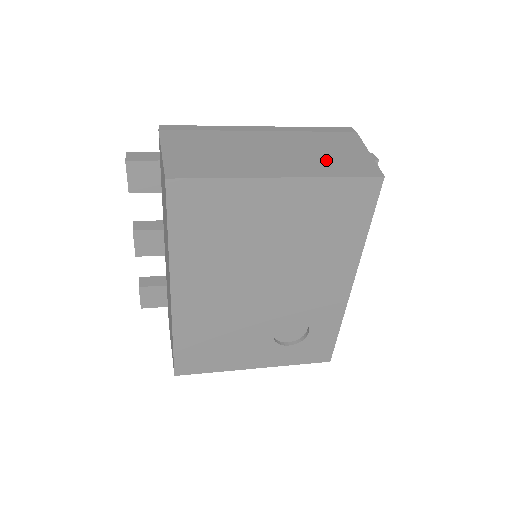
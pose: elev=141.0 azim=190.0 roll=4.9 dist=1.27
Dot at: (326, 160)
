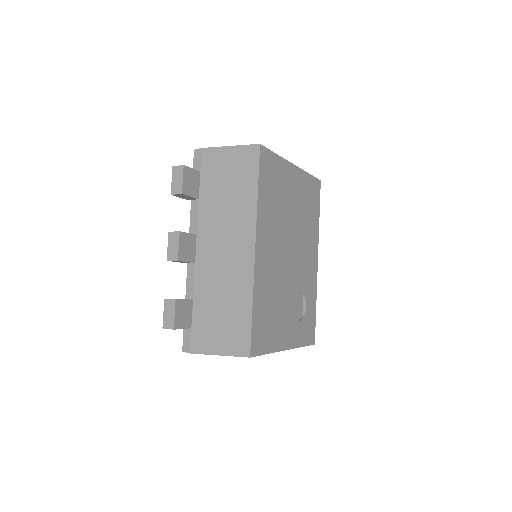
Dot at: occluded
